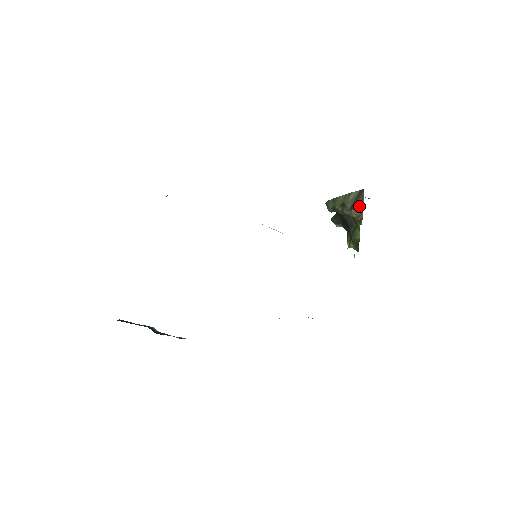
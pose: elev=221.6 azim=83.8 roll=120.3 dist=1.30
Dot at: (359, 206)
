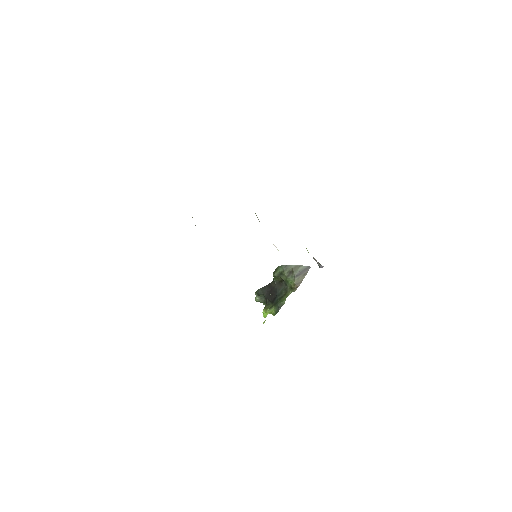
Dot at: (302, 277)
